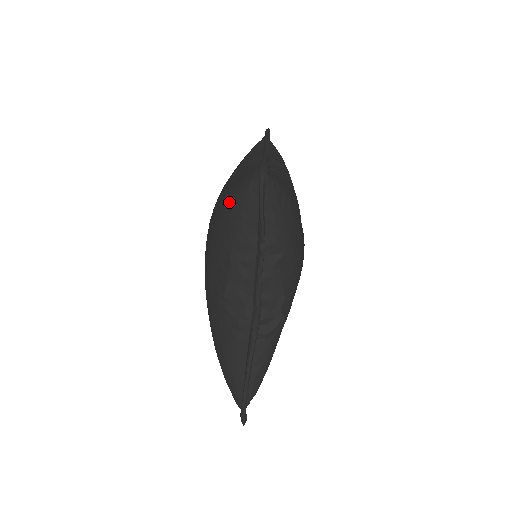
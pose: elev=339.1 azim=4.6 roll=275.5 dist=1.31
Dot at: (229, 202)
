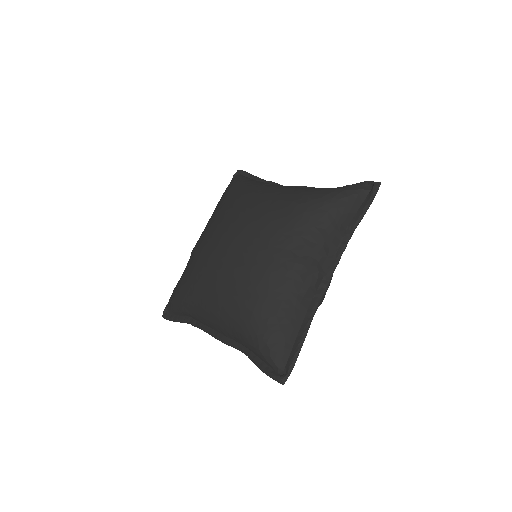
Dot at: (332, 198)
